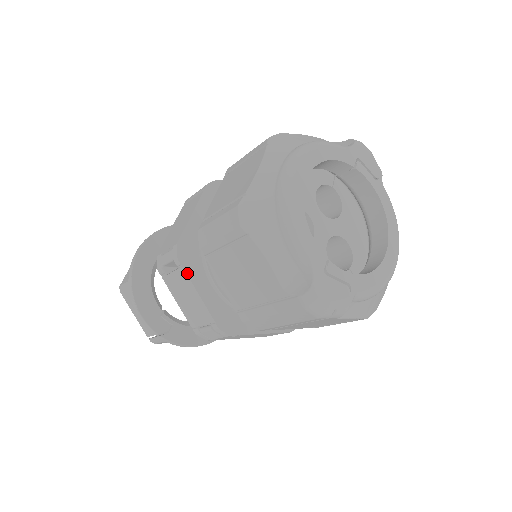
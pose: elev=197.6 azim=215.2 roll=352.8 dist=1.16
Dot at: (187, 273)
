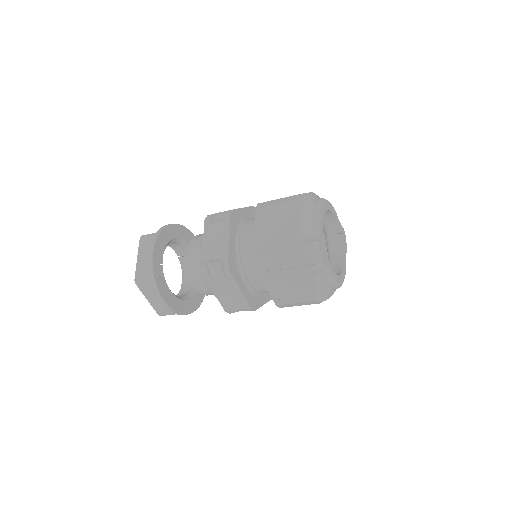
Dot at: (230, 224)
